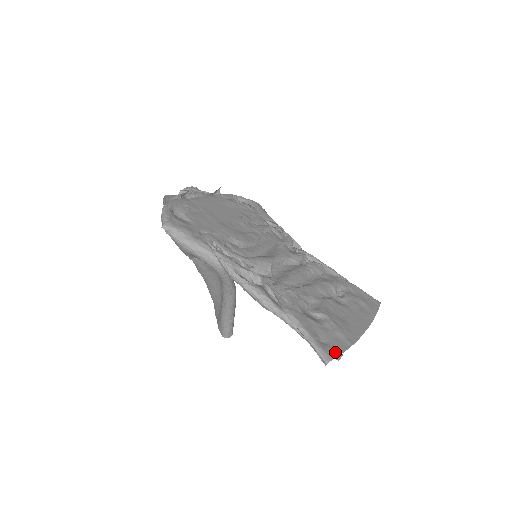
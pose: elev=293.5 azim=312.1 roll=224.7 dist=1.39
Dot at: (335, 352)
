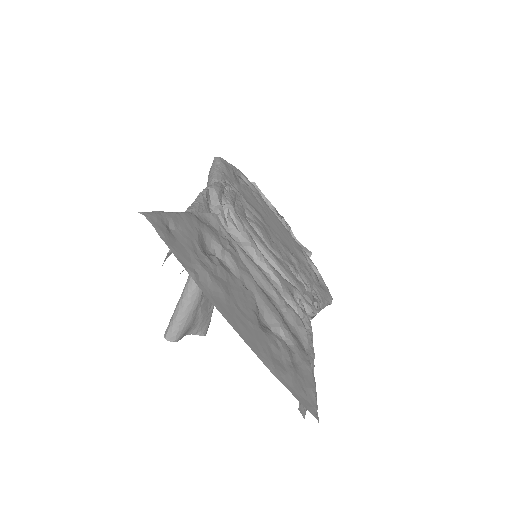
Dot at: (162, 232)
